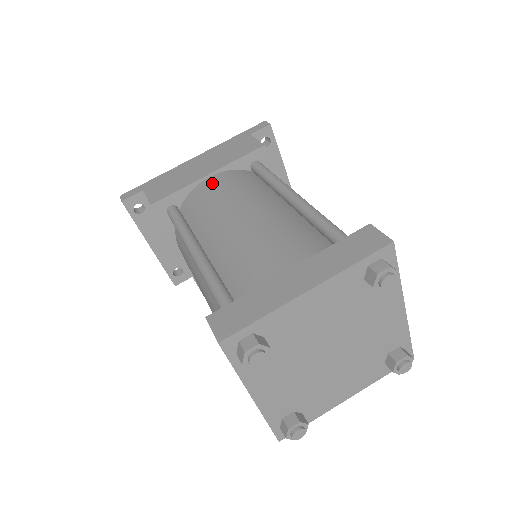
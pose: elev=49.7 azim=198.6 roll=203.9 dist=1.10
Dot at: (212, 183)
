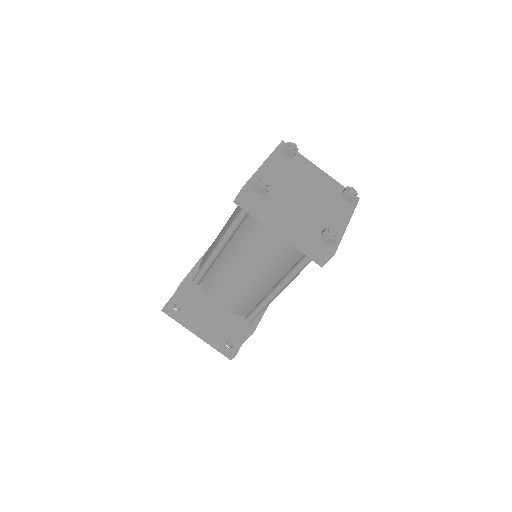
Dot at: occluded
